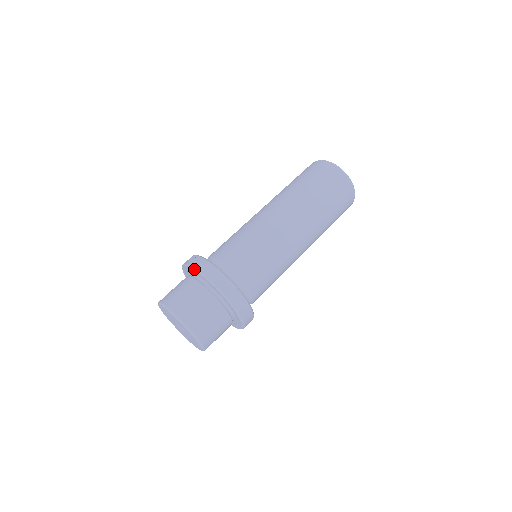
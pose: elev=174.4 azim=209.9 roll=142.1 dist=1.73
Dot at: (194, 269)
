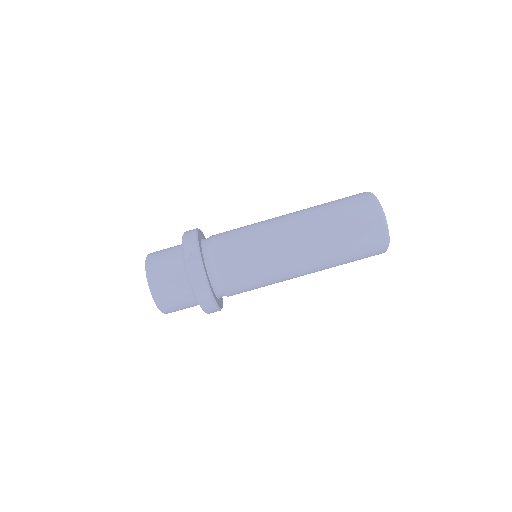
Dot at: (188, 272)
